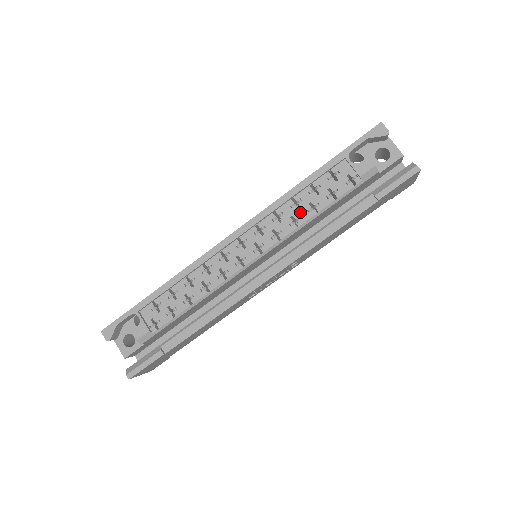
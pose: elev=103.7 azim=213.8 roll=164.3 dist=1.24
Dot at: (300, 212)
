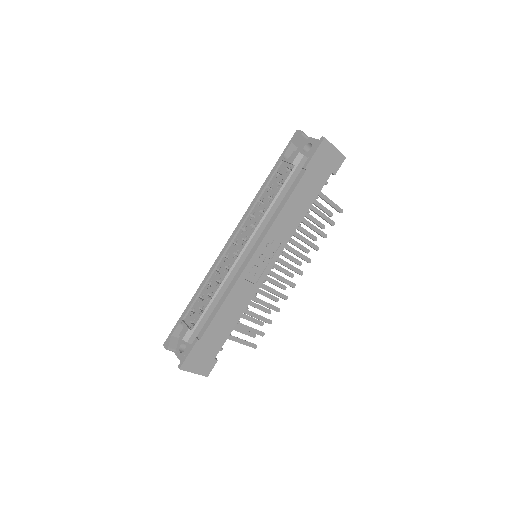
Dot at: (264, 205)
